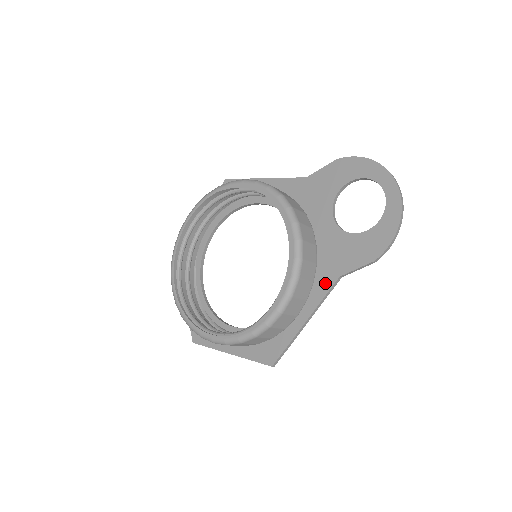
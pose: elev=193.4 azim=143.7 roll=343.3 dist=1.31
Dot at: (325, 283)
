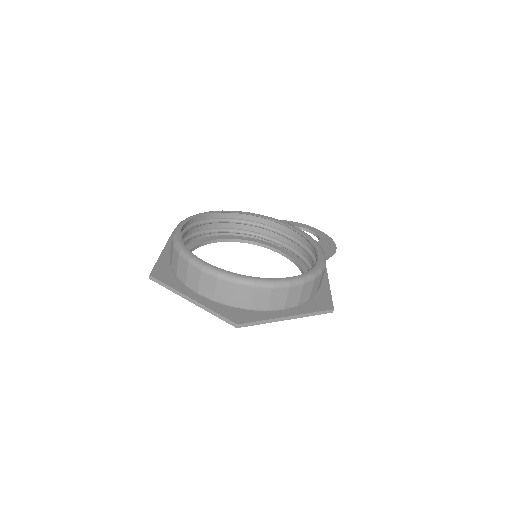
Dot at: occluded
